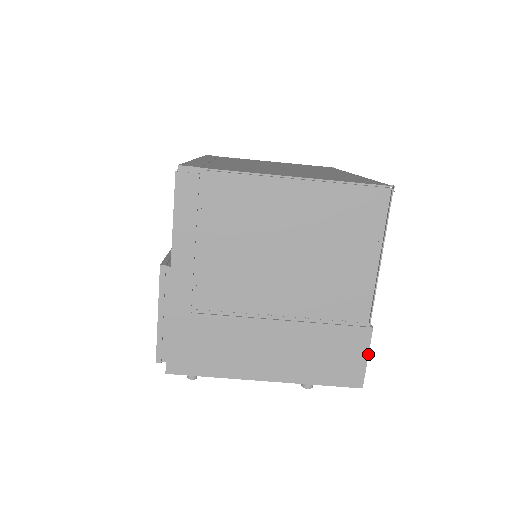
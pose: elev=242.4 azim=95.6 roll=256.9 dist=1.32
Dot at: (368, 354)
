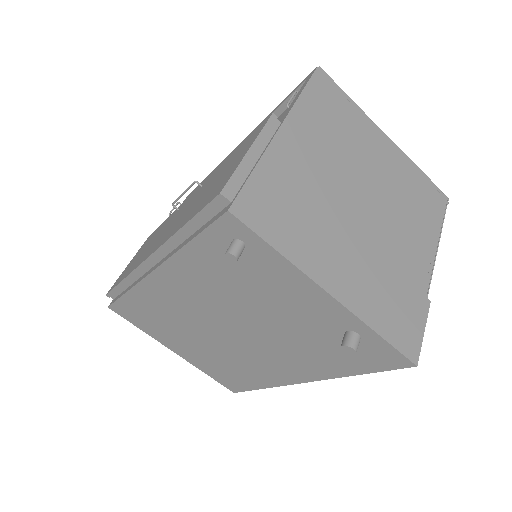
Dot at: occluded
